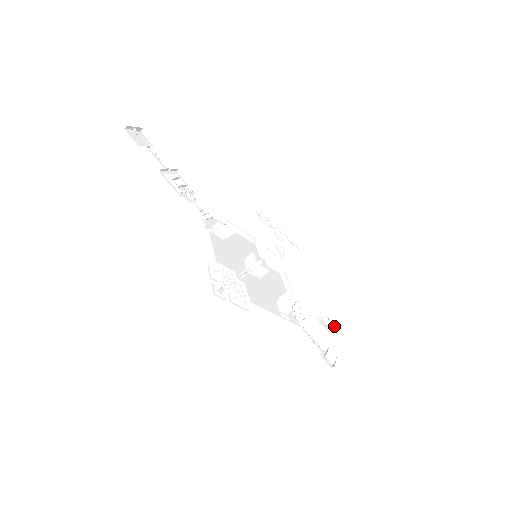
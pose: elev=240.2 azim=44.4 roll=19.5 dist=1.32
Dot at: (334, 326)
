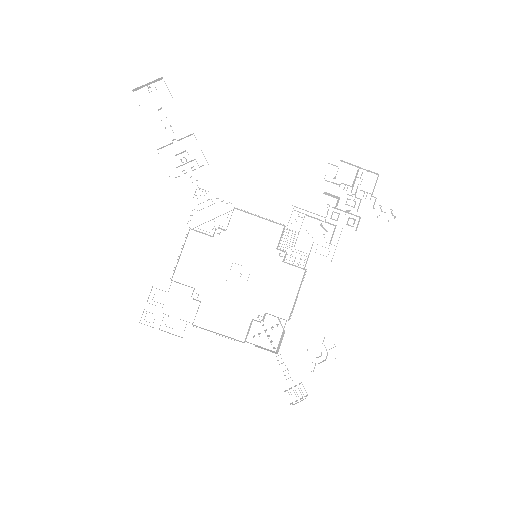
Dot at: occluded
